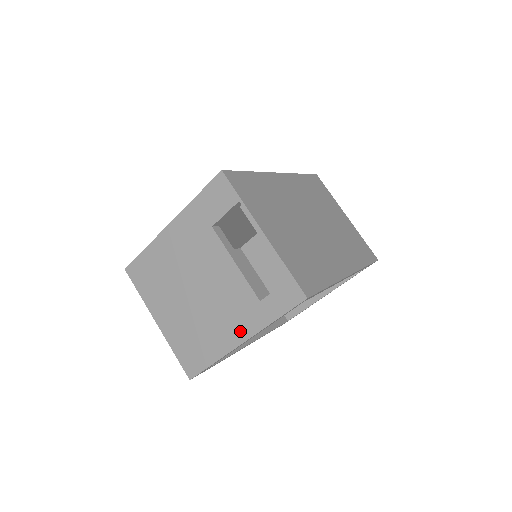
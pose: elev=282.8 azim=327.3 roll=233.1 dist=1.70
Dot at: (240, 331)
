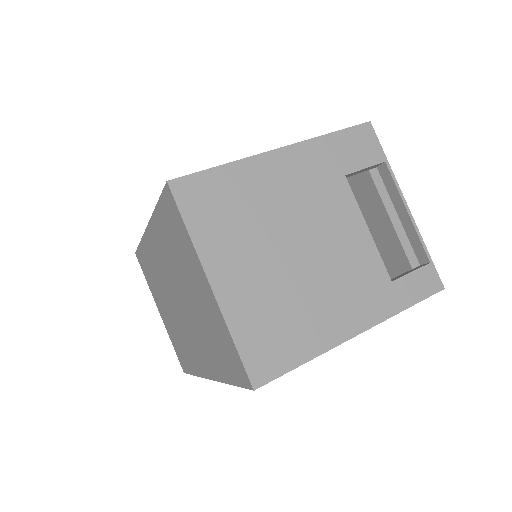
Dot at: (359, 316)
